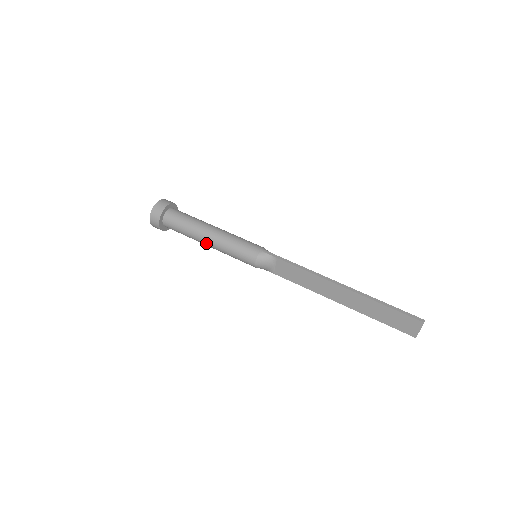
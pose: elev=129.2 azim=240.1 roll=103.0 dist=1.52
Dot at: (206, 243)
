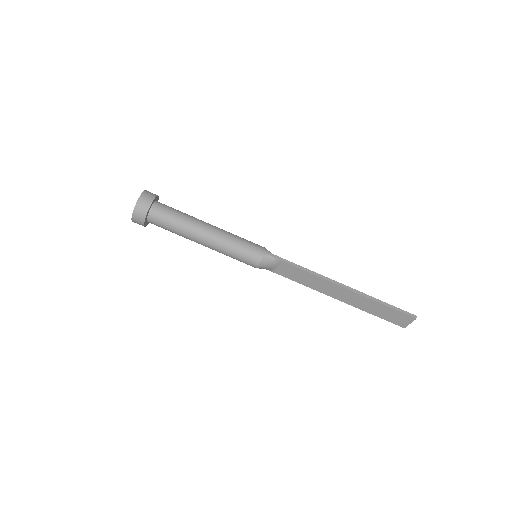
Dot at: (201, 243)
